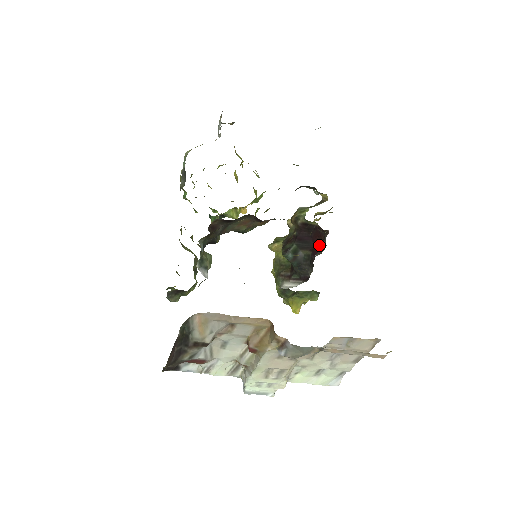
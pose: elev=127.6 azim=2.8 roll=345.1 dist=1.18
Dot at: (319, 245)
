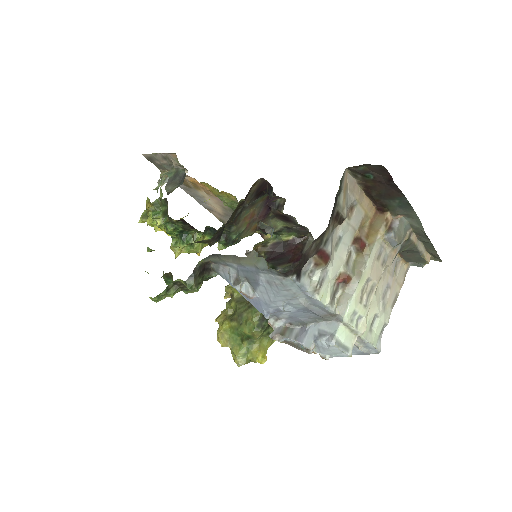
Dot at: (299, 253)
